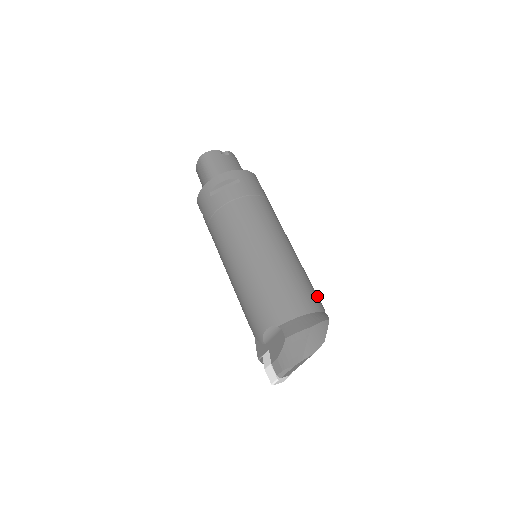
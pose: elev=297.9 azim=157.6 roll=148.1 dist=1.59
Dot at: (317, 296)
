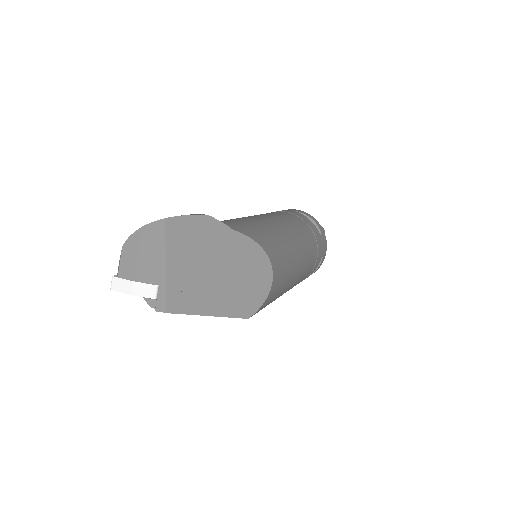
Dot at: (248, 229)
